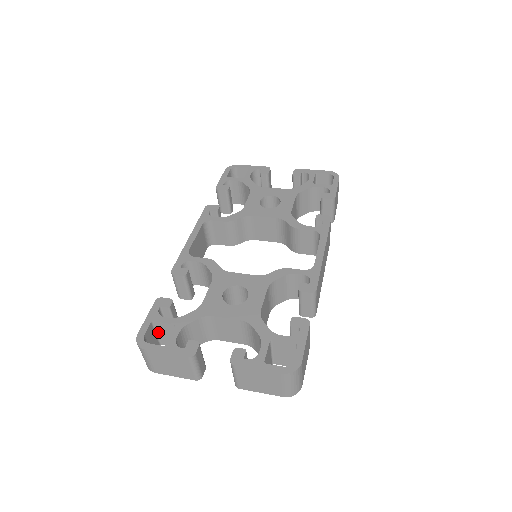
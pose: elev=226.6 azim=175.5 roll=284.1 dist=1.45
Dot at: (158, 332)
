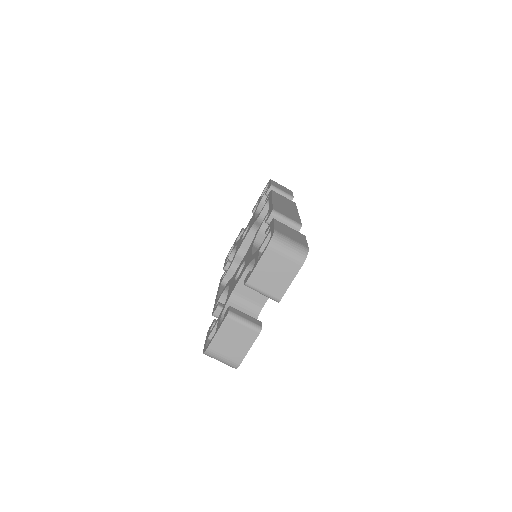
Dot at: occluded
